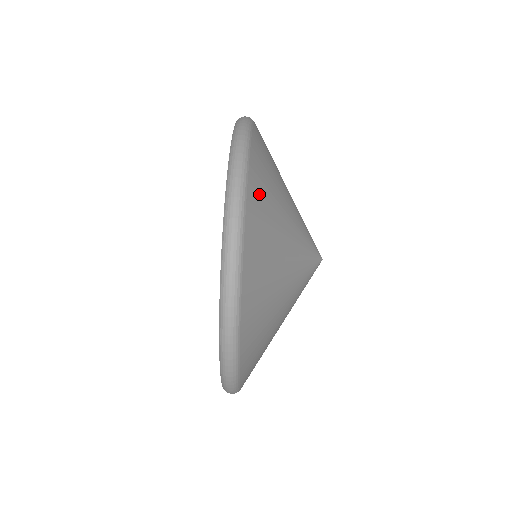
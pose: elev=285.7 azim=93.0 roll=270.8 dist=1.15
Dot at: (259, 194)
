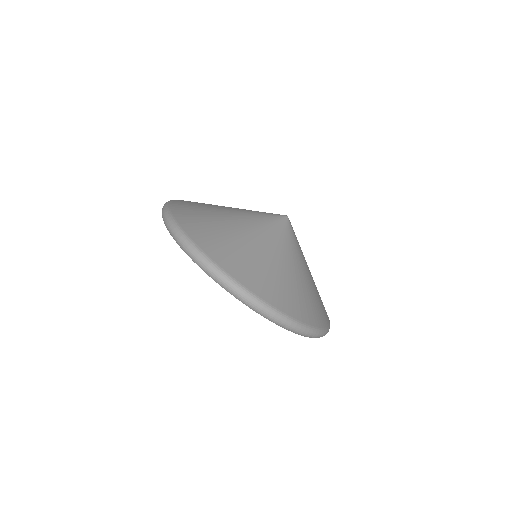
Dot at: (288, 301)
